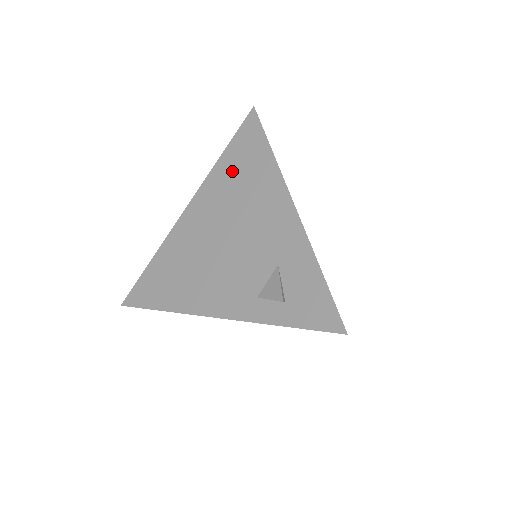
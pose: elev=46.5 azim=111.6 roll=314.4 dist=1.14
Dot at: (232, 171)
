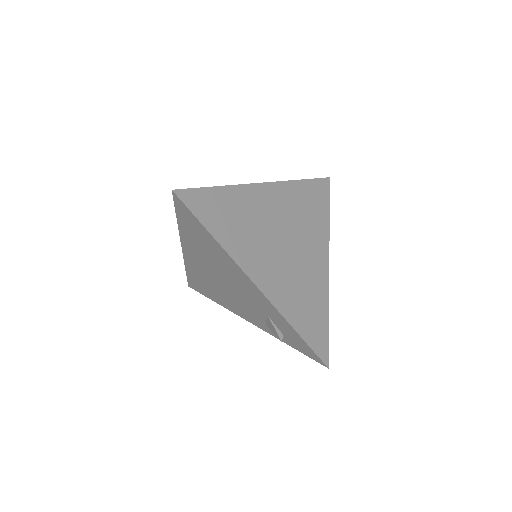
Dot at: (195, 239)
